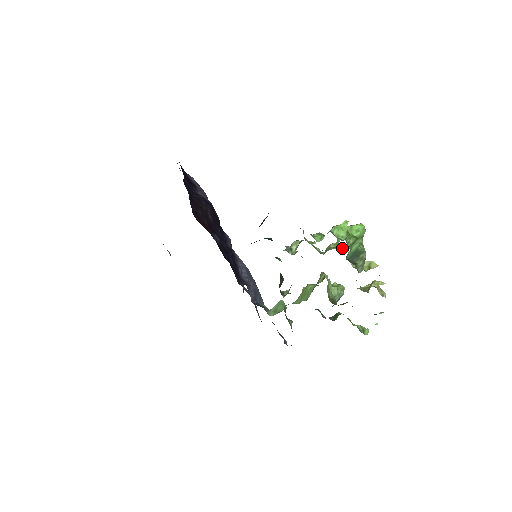
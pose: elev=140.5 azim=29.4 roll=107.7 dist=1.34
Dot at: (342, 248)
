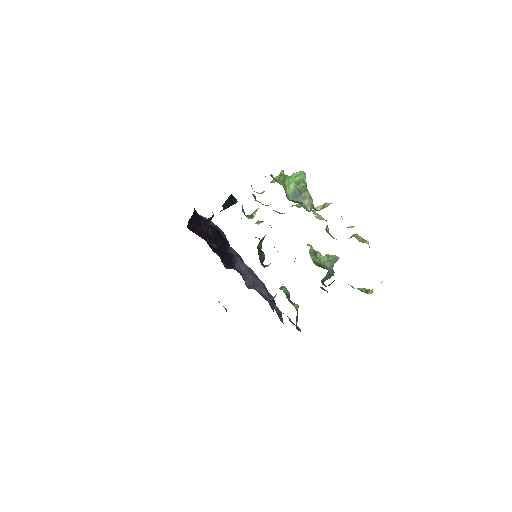
Dot at: occluded
